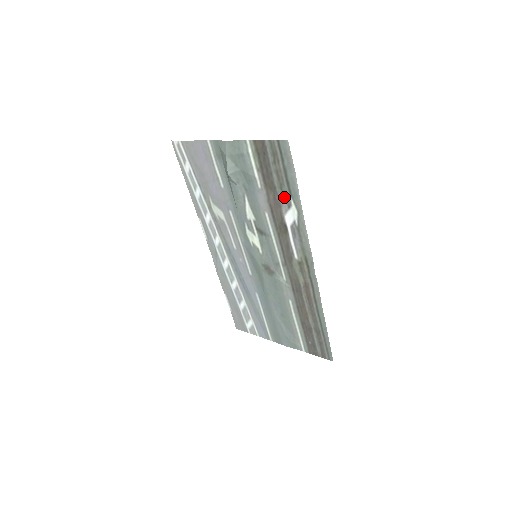
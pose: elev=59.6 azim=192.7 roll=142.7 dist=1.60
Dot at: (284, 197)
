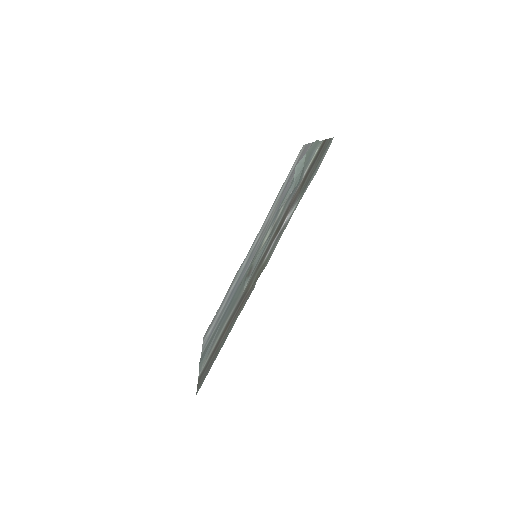
Dot at: (300, 195)
